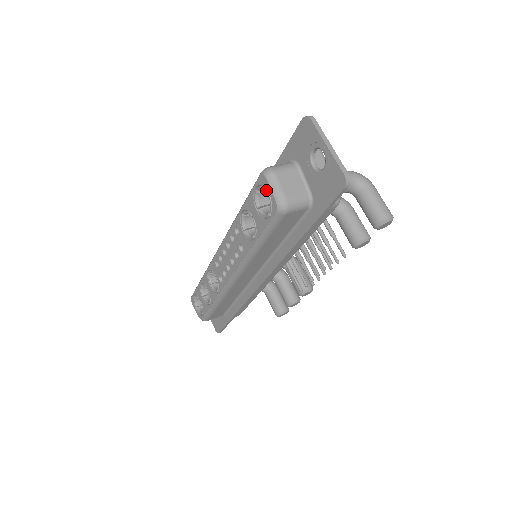
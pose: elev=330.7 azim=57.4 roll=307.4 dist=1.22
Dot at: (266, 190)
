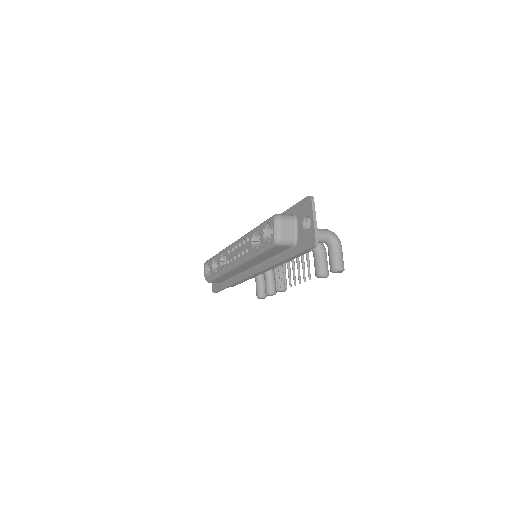
Dot at: (272, 227)
